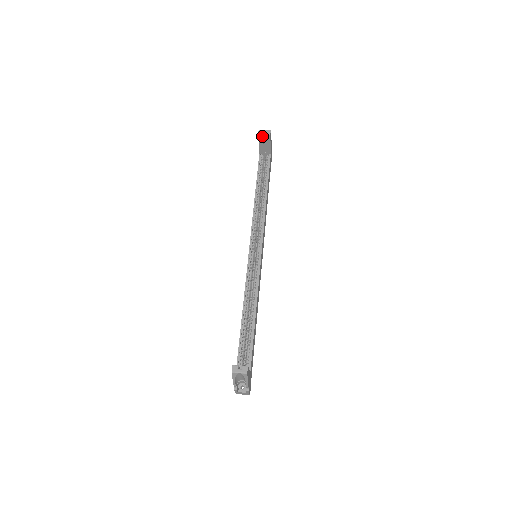
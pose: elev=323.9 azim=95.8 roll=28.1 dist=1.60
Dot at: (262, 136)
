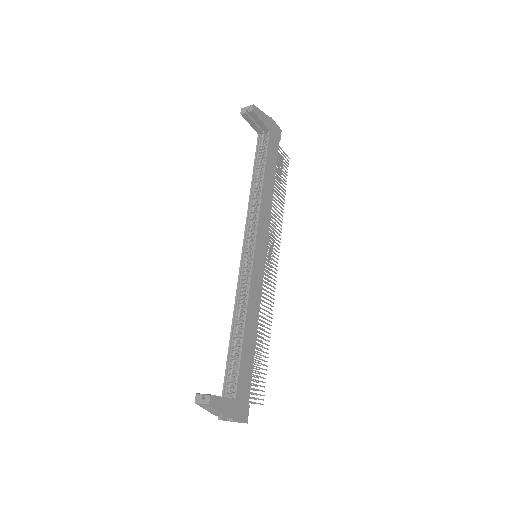
Dot at: (246, 114)
